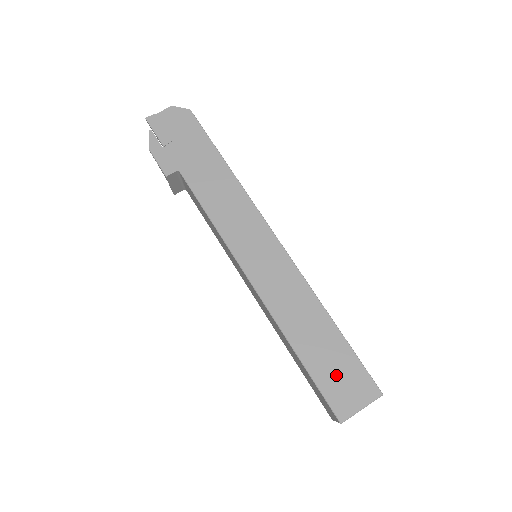
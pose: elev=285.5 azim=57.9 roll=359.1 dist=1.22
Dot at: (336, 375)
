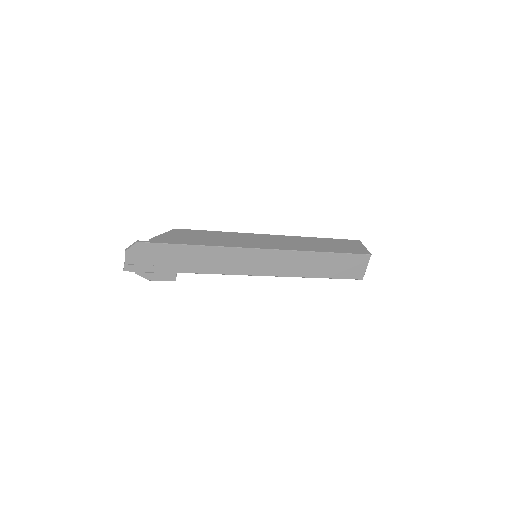
Dot at: (345, 268)
